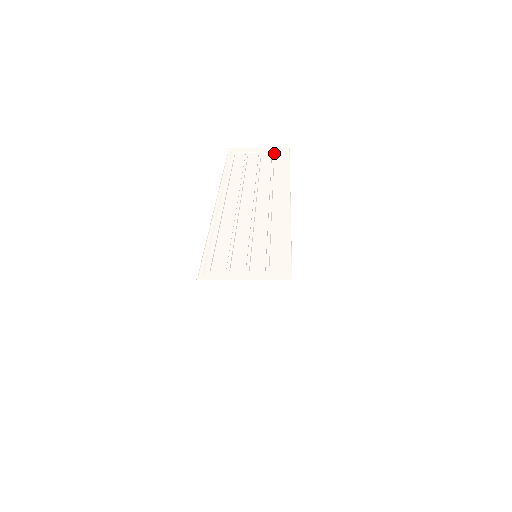
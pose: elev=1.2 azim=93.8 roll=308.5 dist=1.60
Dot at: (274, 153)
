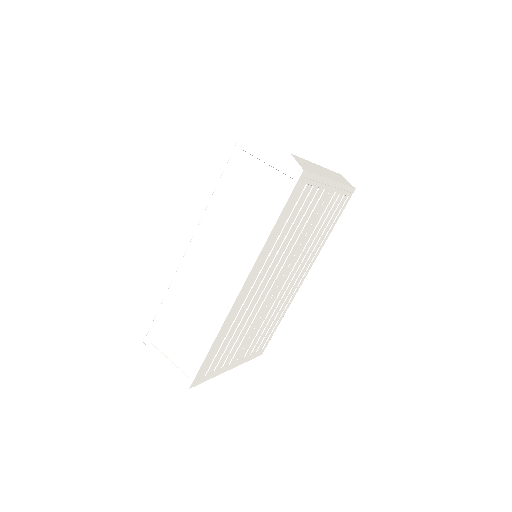
Dot at: (279, 175)
